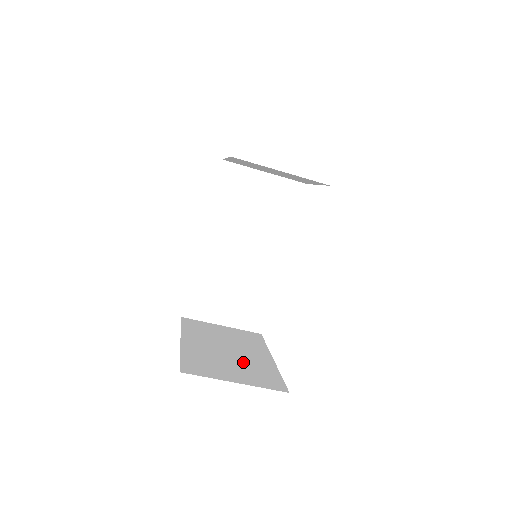
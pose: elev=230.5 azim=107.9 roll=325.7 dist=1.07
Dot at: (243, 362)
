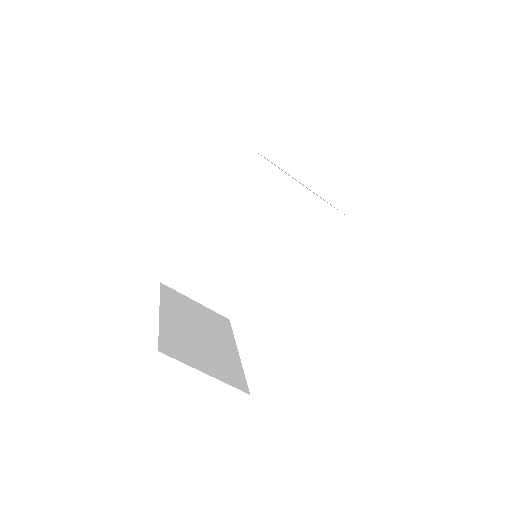
Dot at: (213, 350)
